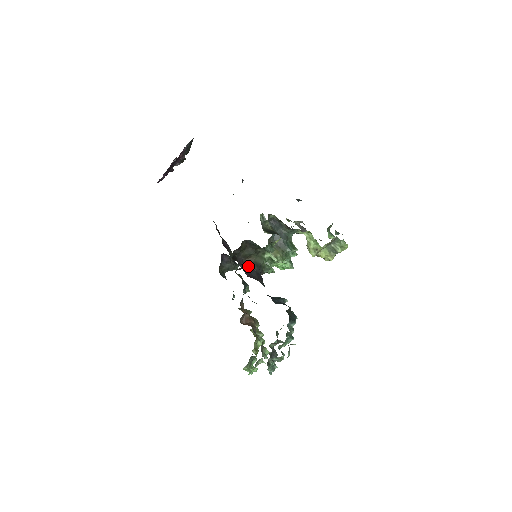
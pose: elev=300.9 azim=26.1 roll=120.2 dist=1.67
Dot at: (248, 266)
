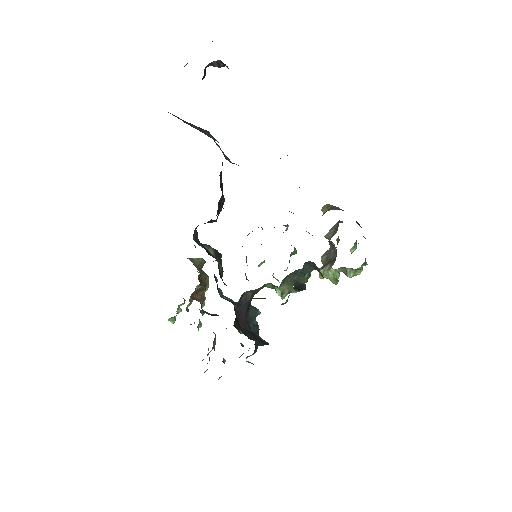
Dot at: (243, 299)
